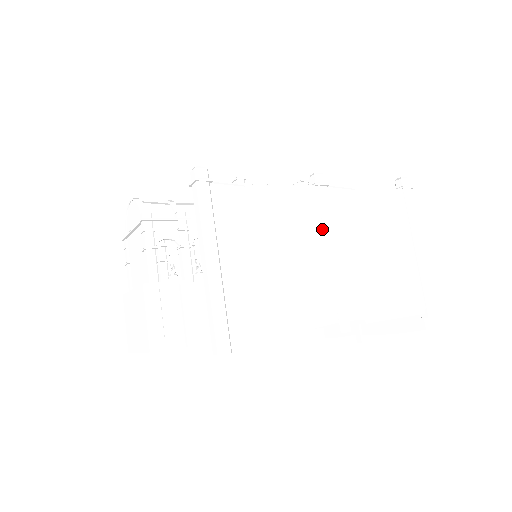
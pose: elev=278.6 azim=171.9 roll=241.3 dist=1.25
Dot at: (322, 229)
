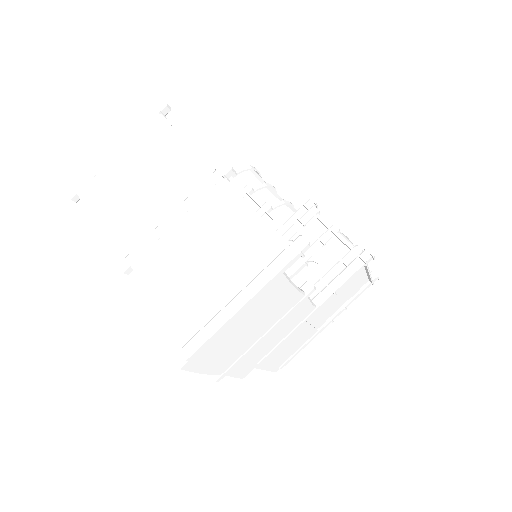
Dot at: (185, 198)
